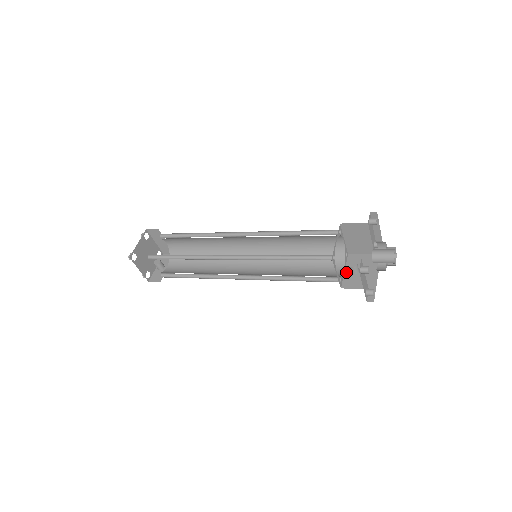
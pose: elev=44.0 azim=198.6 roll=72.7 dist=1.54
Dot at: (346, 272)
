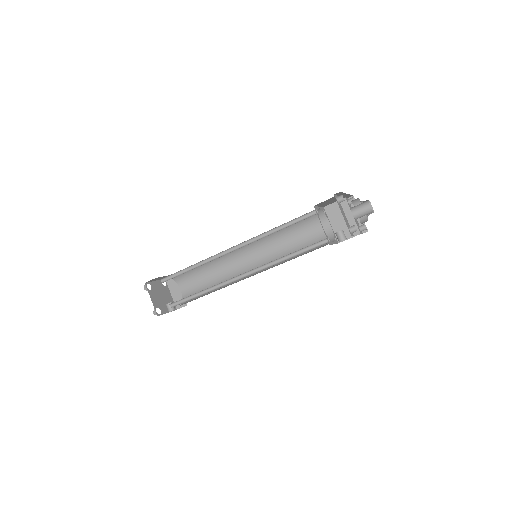
Dot at: occluded
